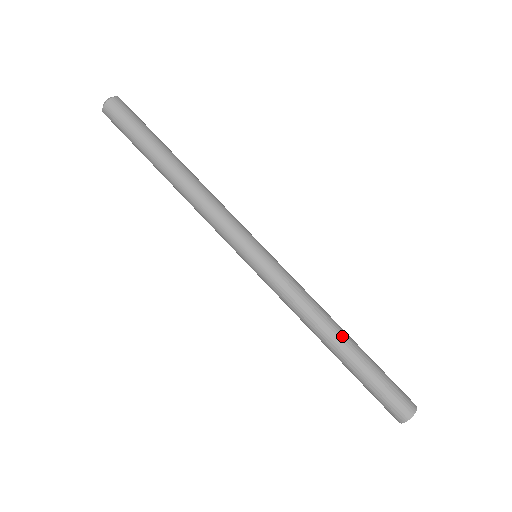
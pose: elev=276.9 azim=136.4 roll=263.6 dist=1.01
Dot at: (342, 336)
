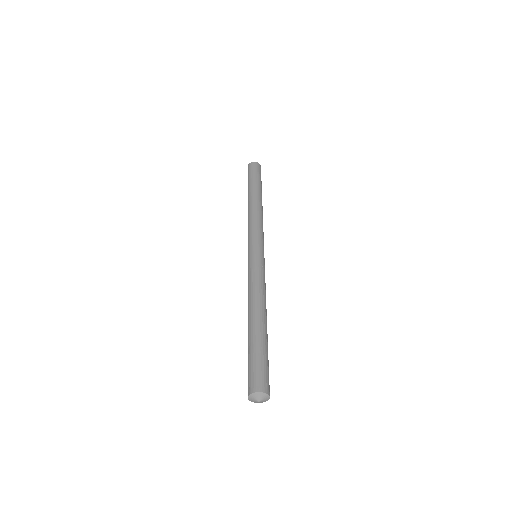
Dot at: (254, 317)
